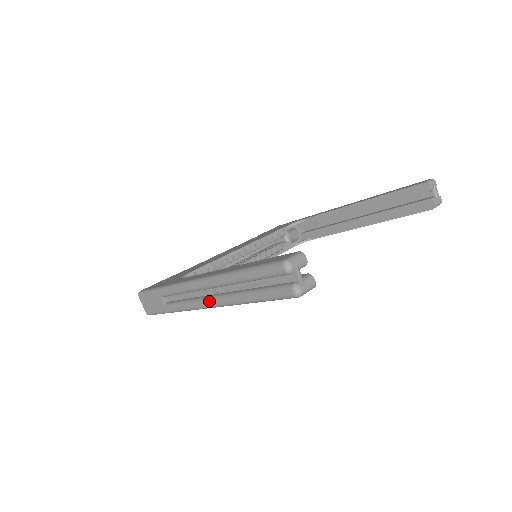
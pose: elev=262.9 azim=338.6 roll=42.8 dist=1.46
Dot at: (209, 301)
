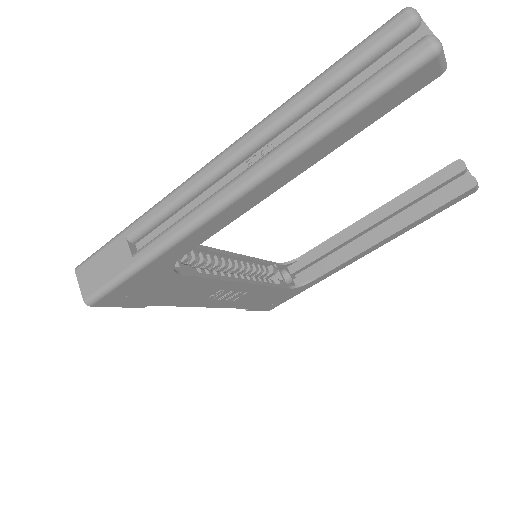
Dot at: (238, 178)
